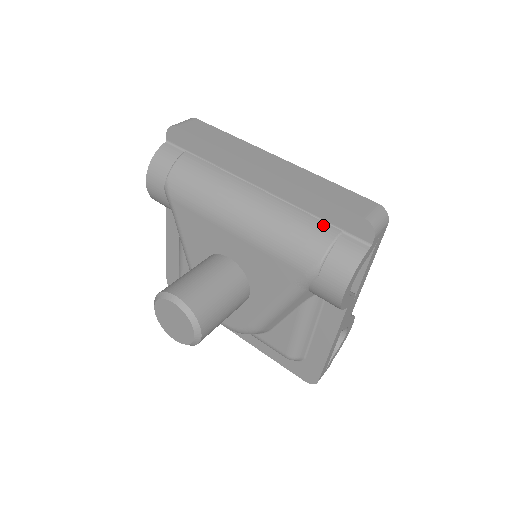
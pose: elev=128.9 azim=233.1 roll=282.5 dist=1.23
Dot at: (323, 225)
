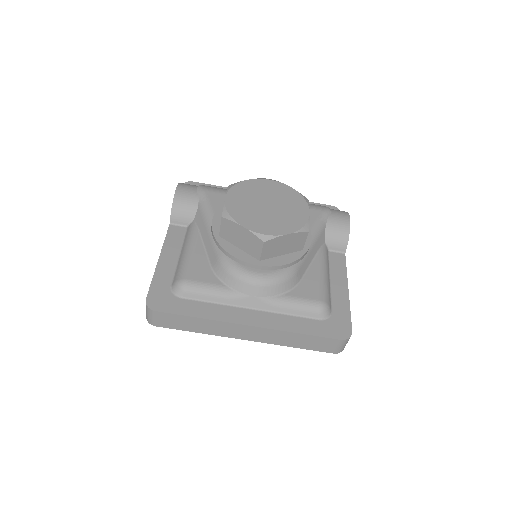
Dot at: occluded
